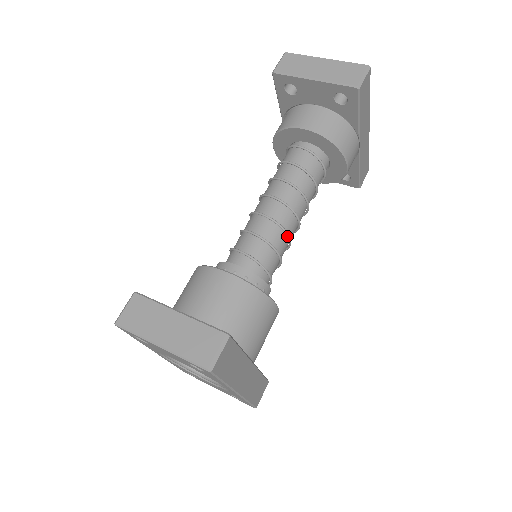
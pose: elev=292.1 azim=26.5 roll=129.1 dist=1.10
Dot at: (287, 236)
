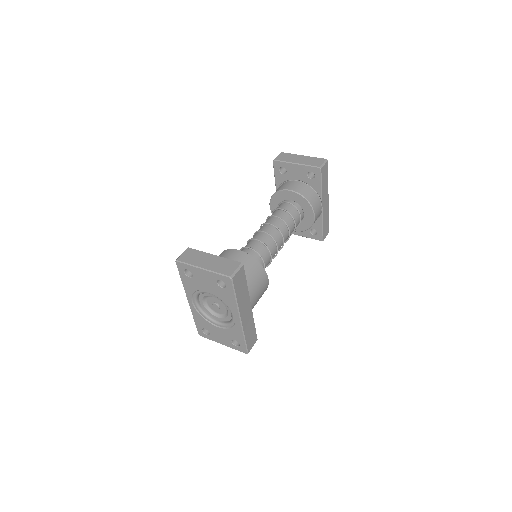
Dot at: (276, 245)
